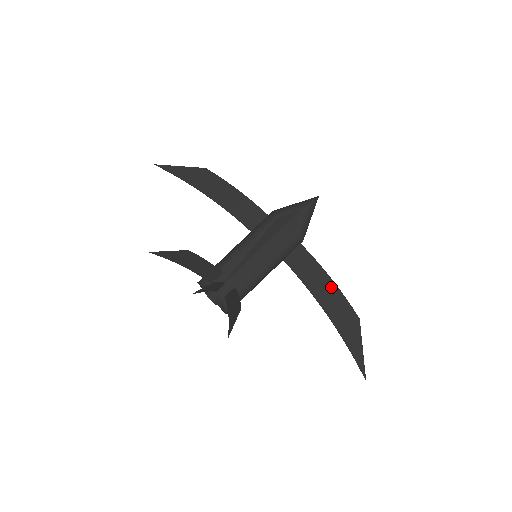
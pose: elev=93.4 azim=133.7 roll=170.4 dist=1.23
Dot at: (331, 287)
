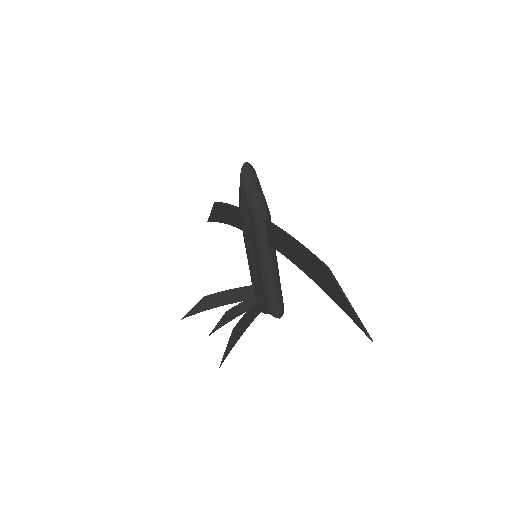
Dot at: (297, 248)
